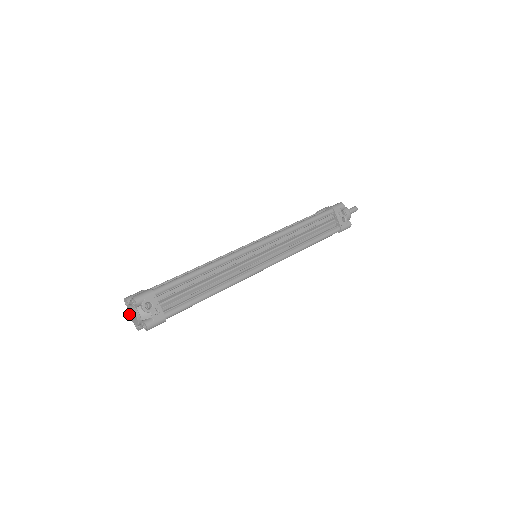
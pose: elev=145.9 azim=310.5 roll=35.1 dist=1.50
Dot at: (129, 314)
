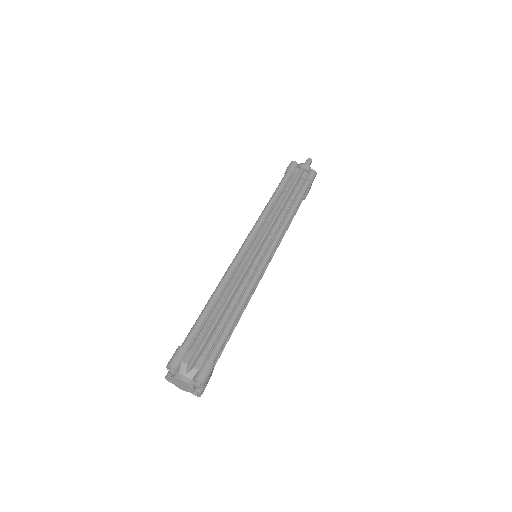
Dot at: (174, 380)
